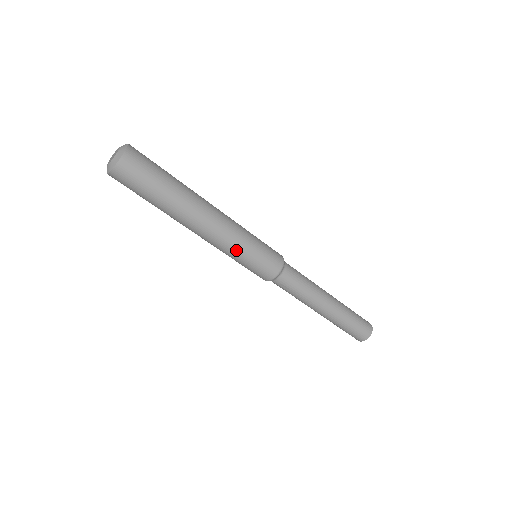
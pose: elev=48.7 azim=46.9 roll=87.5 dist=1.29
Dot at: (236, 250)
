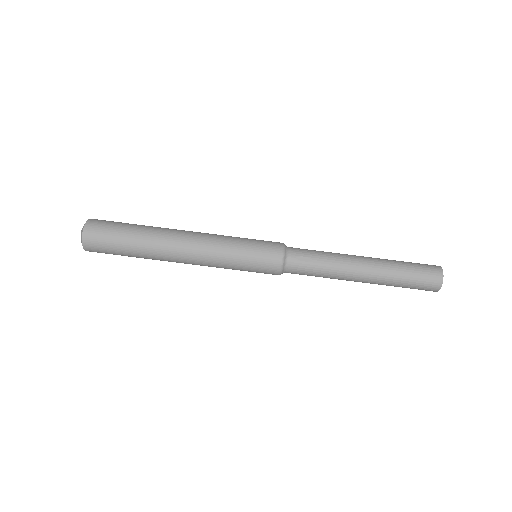
Dot at: (227, 242)
